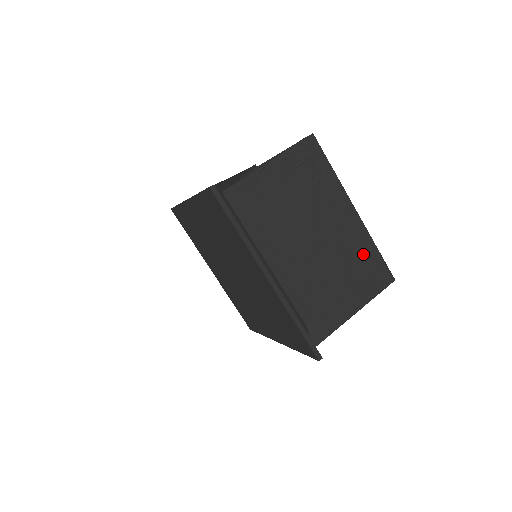
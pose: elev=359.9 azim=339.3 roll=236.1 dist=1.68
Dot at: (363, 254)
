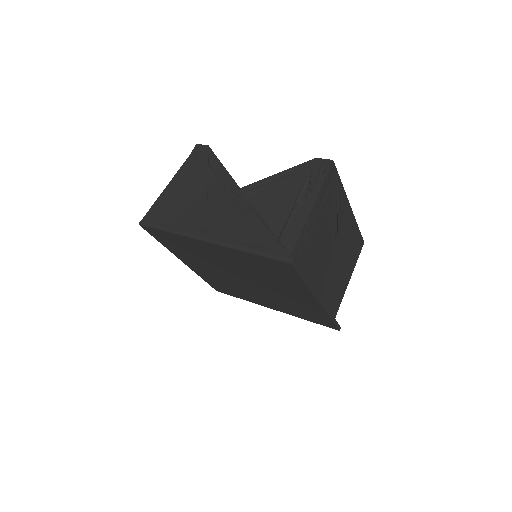
Dot at: (353, 238)
